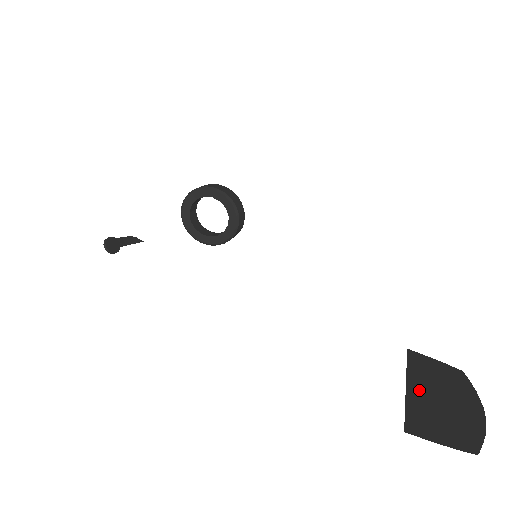
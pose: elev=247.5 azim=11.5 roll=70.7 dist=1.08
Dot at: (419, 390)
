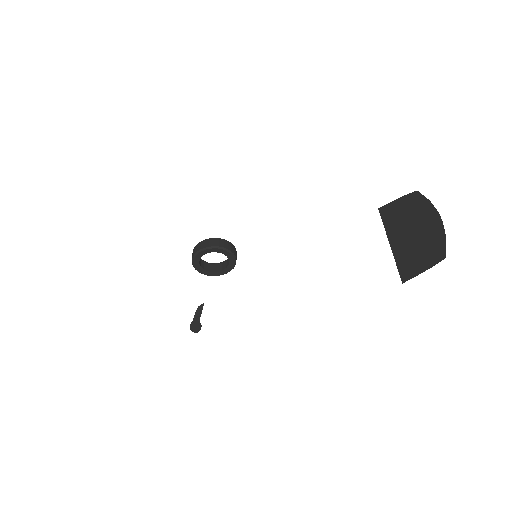
Dot at: (398, 240)
